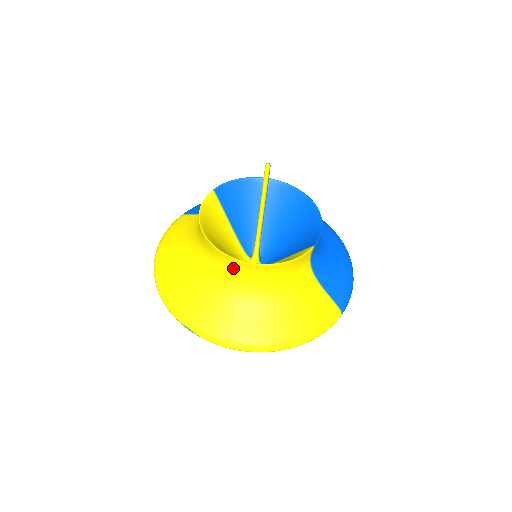
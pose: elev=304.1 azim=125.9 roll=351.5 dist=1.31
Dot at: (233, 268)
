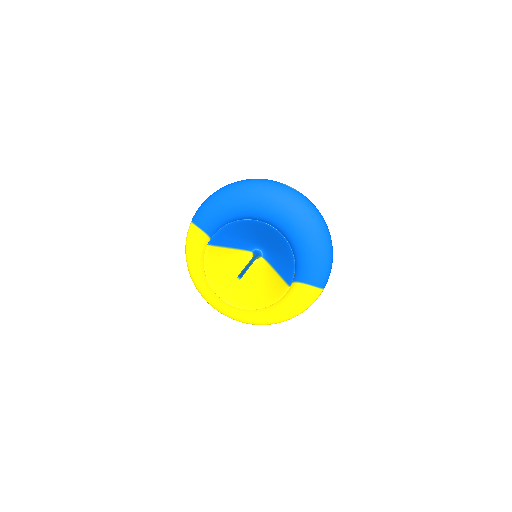
Dot at: occluded
